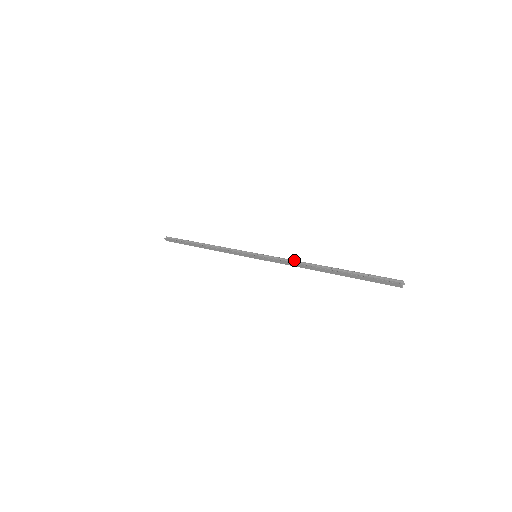
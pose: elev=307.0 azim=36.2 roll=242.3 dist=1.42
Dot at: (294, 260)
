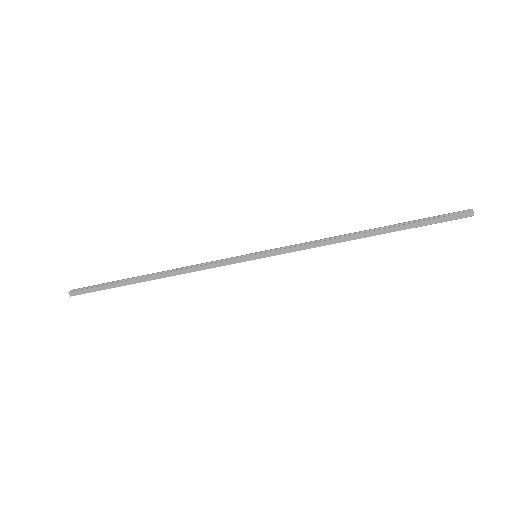
Dot at: (320, 239)
